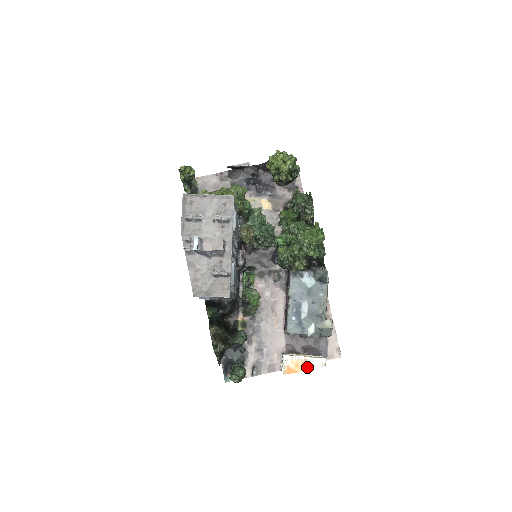
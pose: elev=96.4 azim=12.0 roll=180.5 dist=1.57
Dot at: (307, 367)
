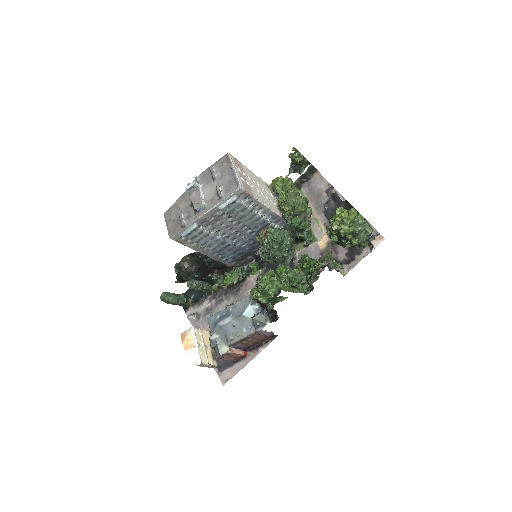
Dot at: (189, 350)
